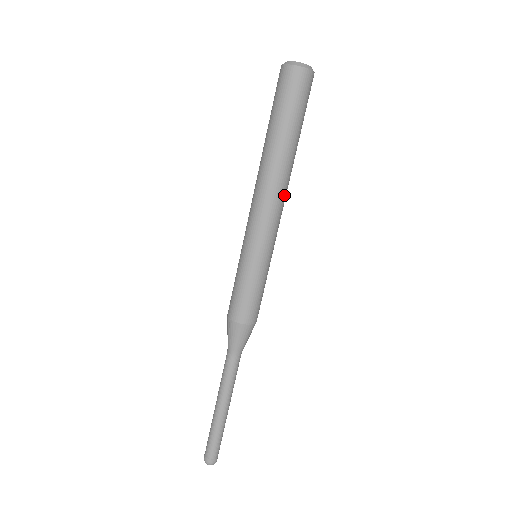
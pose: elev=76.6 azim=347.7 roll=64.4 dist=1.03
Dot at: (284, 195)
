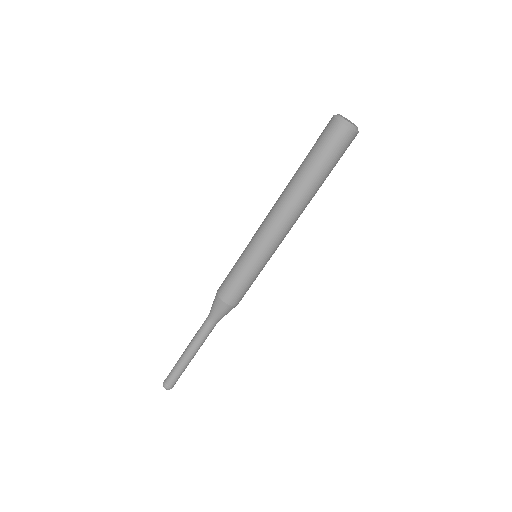
Dot at: (297, 219)
